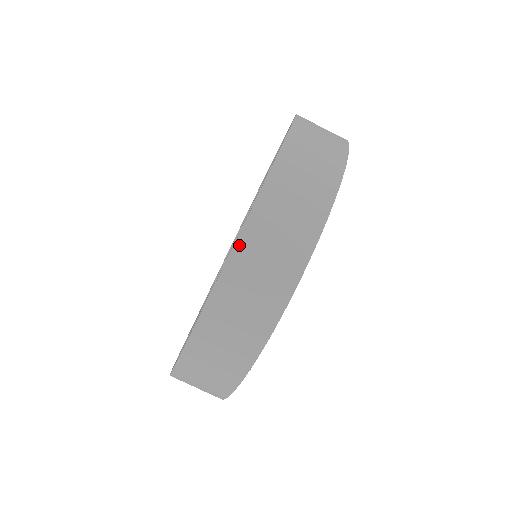
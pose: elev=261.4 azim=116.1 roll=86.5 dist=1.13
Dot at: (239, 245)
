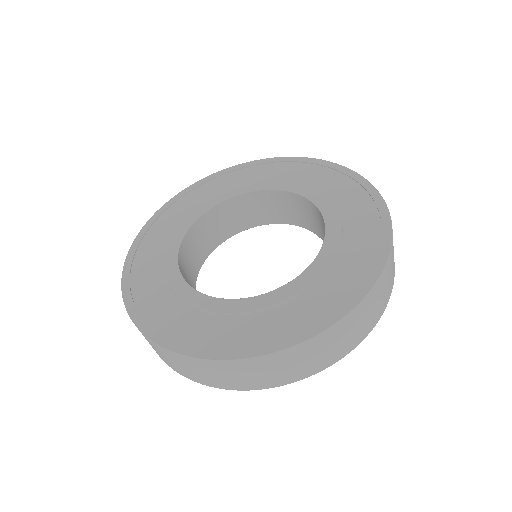
Dot at: (222, 362)
